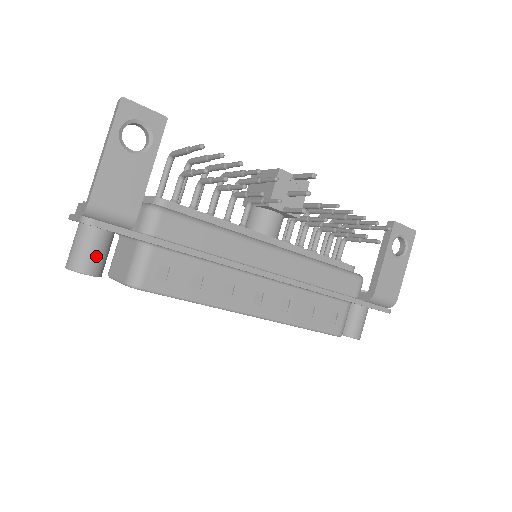
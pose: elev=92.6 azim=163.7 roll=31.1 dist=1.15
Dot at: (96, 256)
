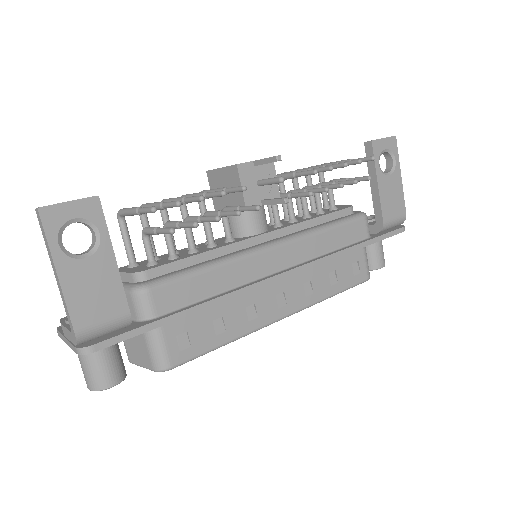
Dot at: (111, 365)
